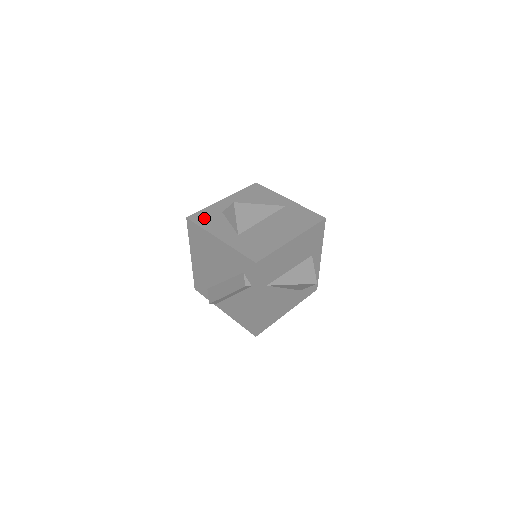
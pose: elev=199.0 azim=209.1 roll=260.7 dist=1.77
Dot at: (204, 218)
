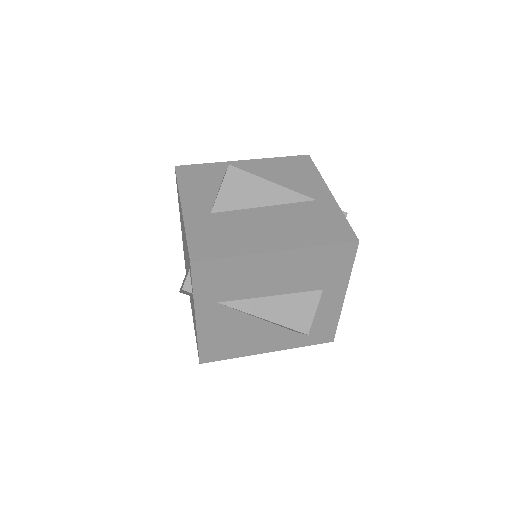
Dot at: (194, 174)
